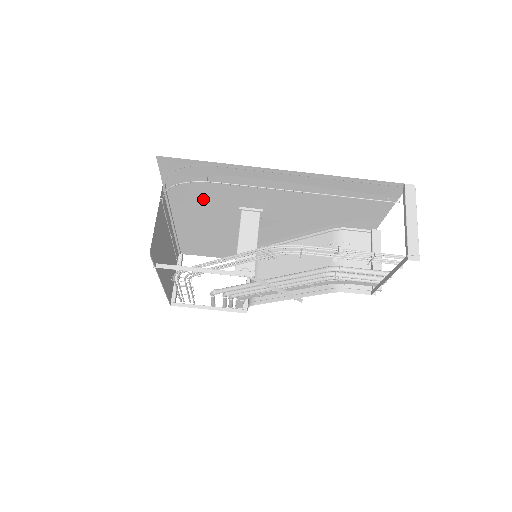
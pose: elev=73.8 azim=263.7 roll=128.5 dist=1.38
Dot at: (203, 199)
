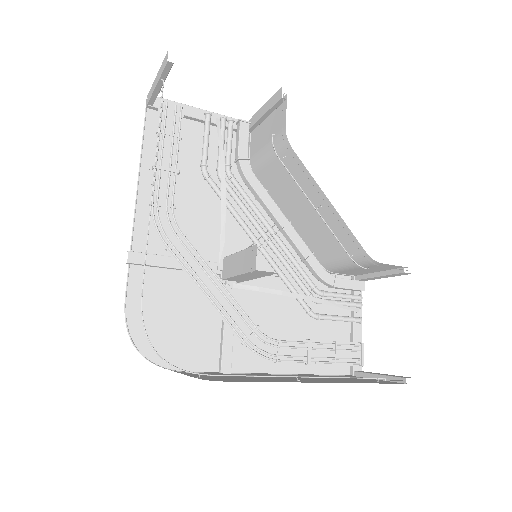
Dot at: occluded
